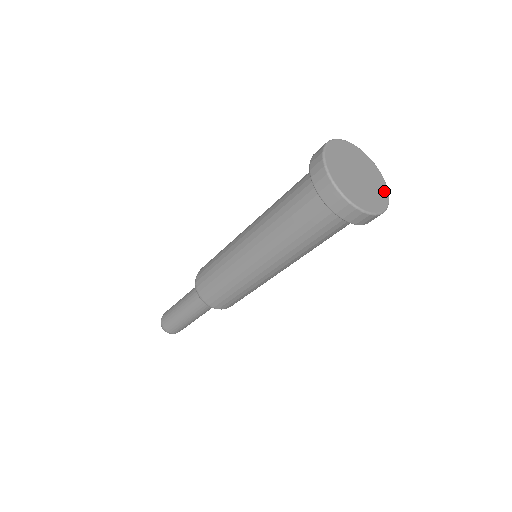
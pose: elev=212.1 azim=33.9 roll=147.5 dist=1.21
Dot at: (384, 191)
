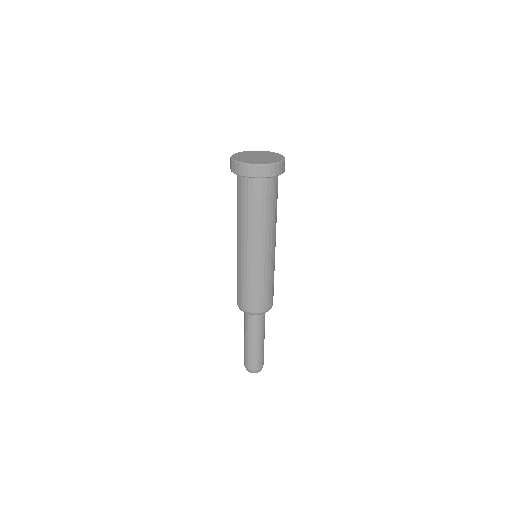
Dot at: (271, 153)
